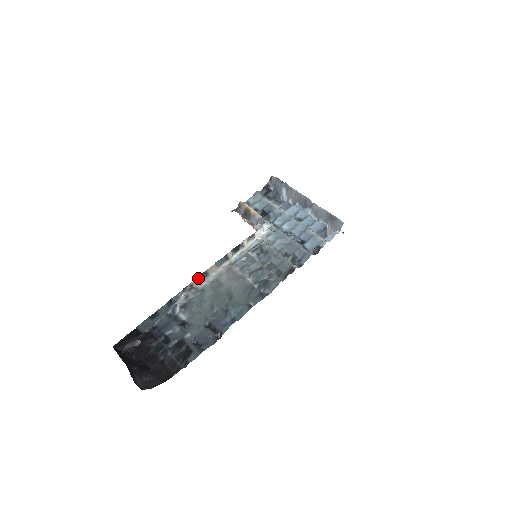
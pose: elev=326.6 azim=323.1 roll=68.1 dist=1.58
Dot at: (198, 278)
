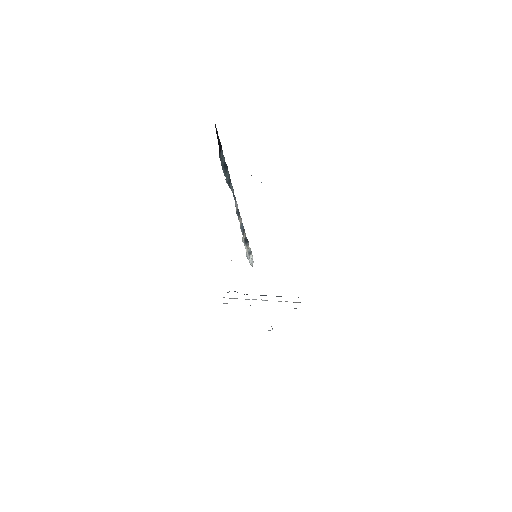
Dot at: (237, 207)
